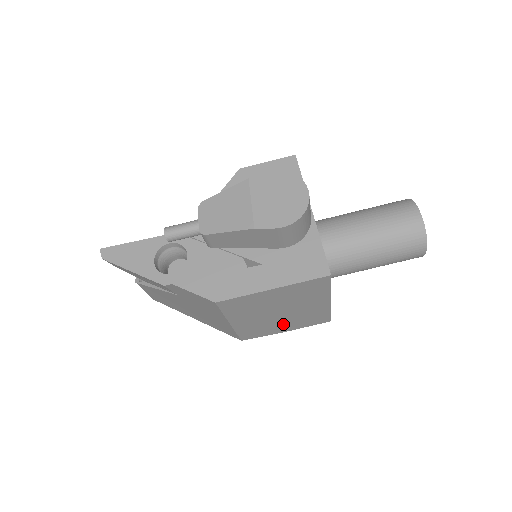
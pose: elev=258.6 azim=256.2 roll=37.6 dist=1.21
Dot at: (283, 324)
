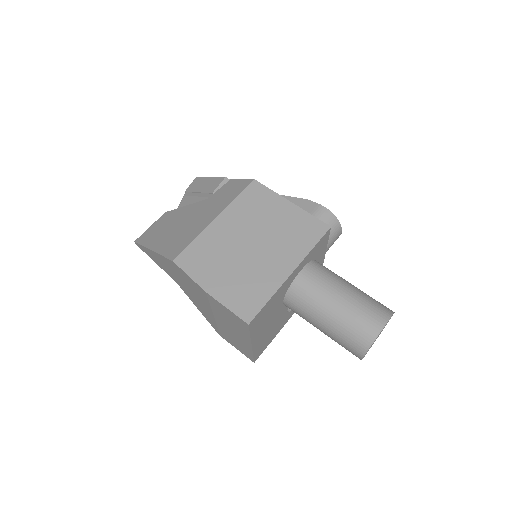
Dot at: (227, 272)
